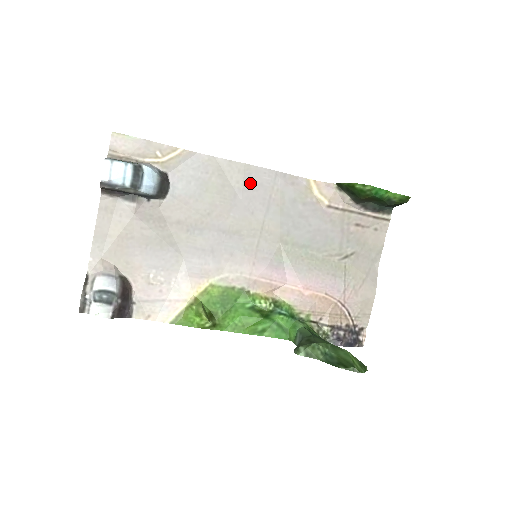
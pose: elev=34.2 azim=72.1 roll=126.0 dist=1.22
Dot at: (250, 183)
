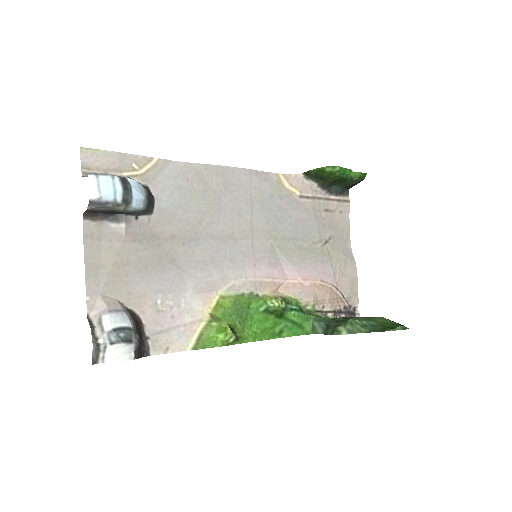
Dot at: (230, 184)
